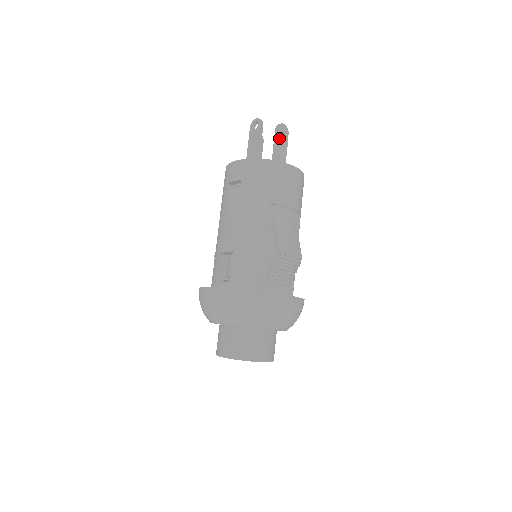
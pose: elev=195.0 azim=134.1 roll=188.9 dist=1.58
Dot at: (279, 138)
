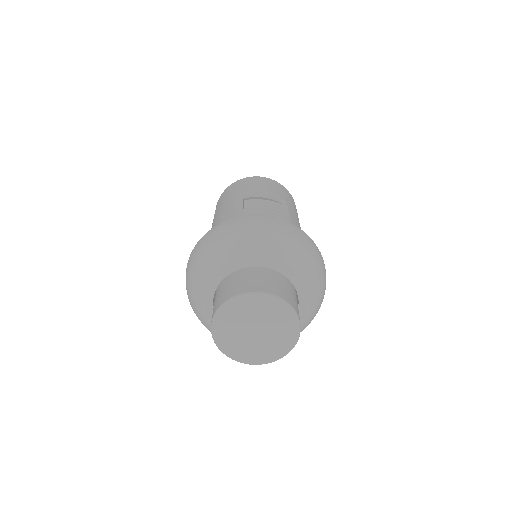
Dot at: occluded
